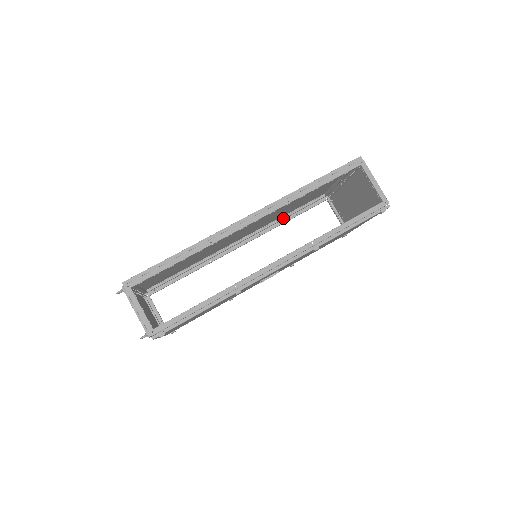
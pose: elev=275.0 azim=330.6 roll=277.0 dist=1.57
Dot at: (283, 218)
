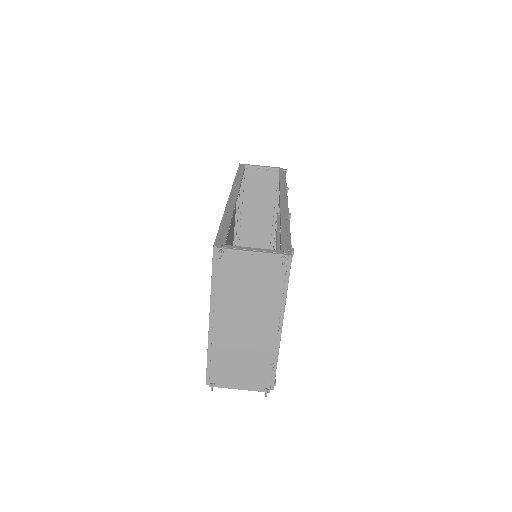
Dot at: occluded
